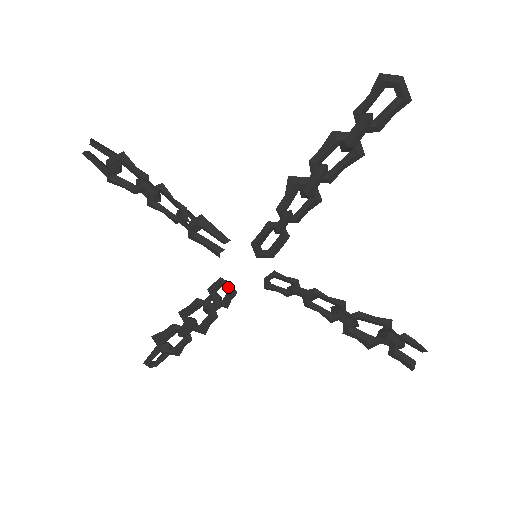
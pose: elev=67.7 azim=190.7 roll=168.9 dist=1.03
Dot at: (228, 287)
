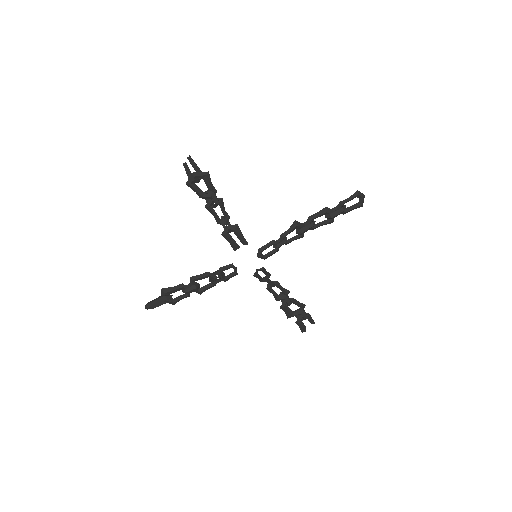
Dot at: (235, 270)
